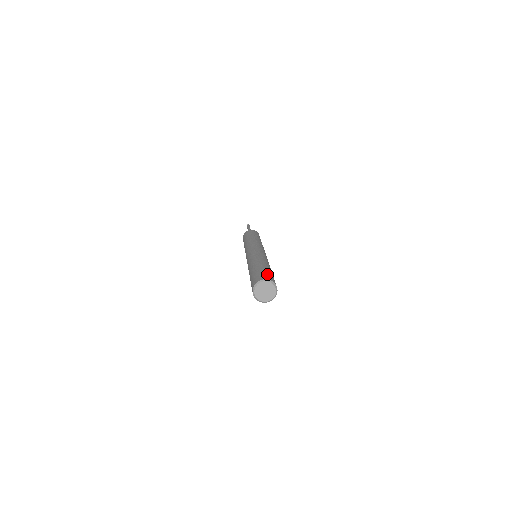
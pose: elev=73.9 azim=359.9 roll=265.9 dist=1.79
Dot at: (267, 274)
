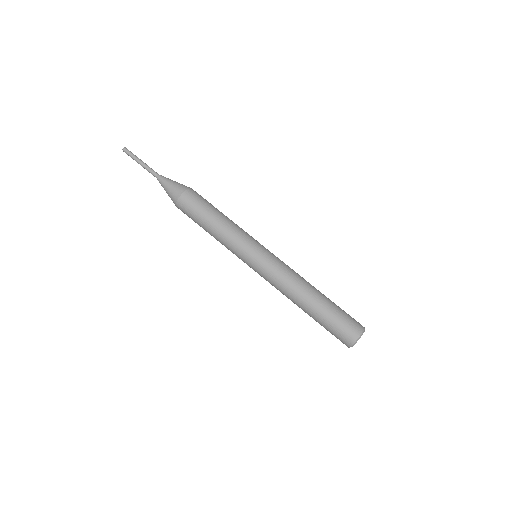
Dot at: (351, 317)
